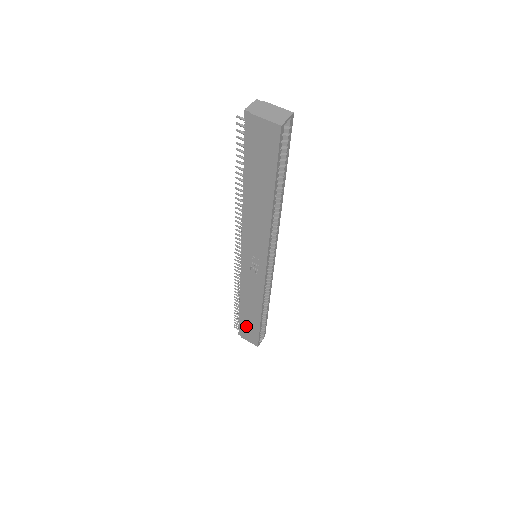
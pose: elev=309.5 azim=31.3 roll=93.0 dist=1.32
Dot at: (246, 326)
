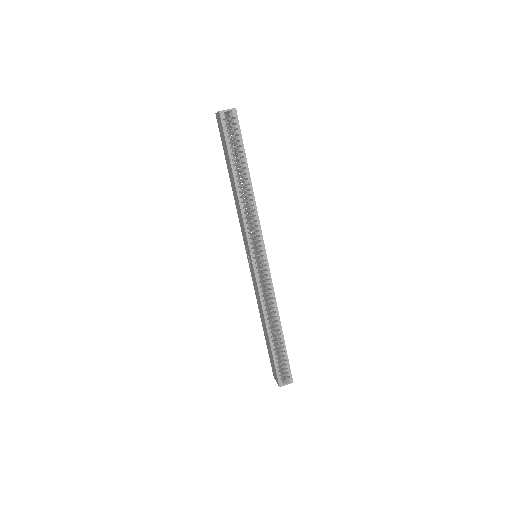
Dot at: (270, 355)
